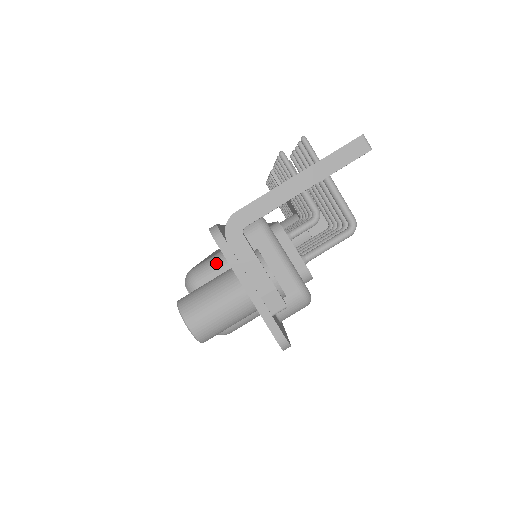
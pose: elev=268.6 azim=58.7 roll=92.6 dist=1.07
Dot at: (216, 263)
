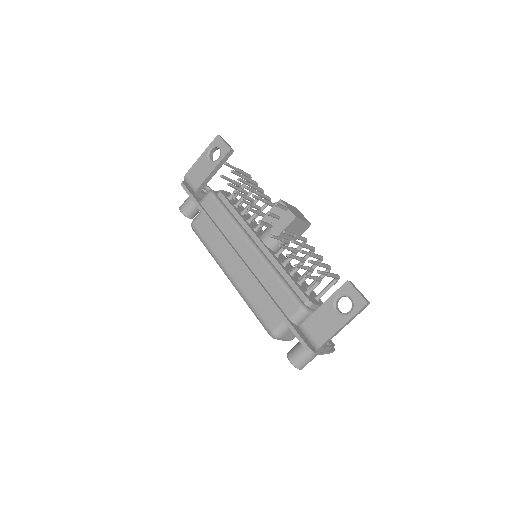
Dot at: (286, 328)
